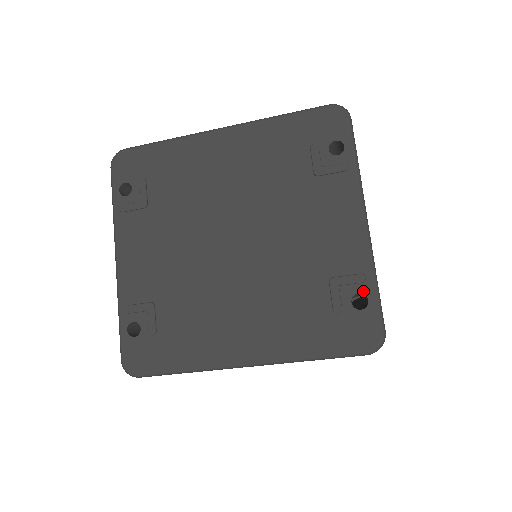
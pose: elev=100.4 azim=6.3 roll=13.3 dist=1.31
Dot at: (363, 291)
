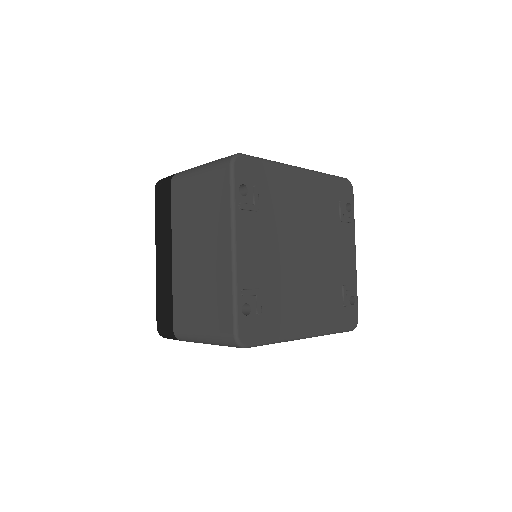
Dot at: (354, 295)
